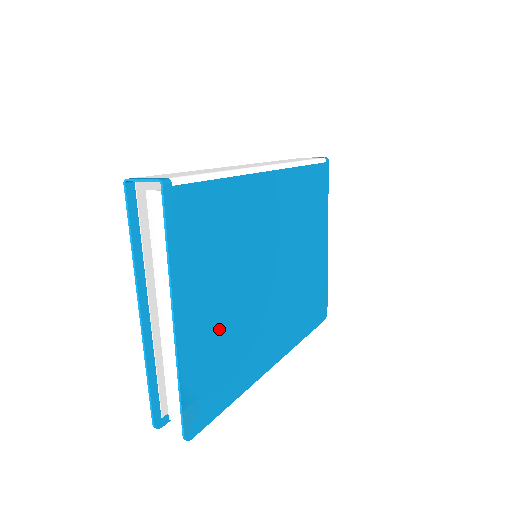
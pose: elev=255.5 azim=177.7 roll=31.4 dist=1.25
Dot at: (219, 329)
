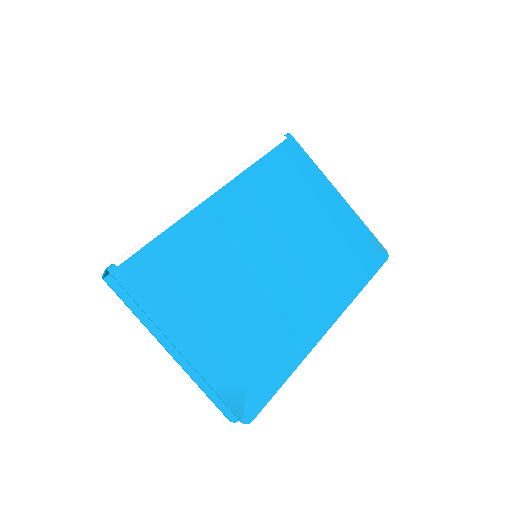
Dot at: (231, 333)
